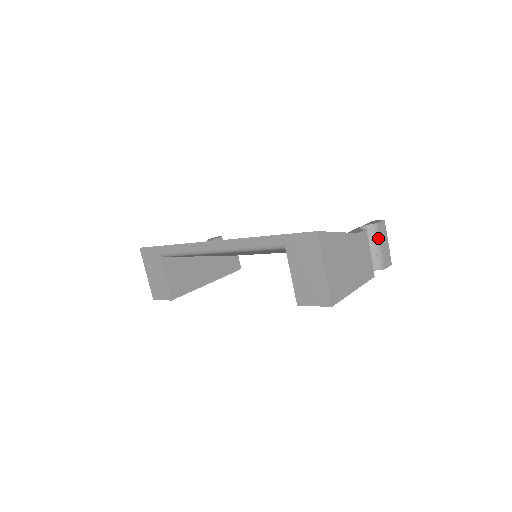
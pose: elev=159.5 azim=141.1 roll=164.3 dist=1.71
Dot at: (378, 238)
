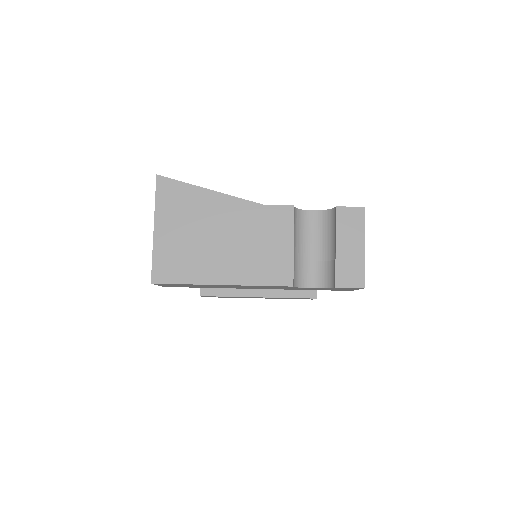
Dot at: (335, 232)
